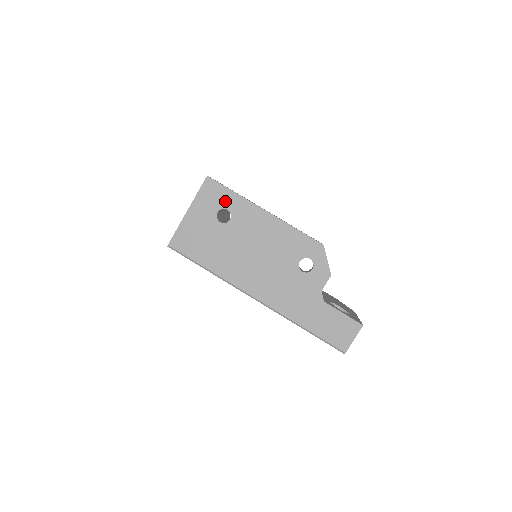
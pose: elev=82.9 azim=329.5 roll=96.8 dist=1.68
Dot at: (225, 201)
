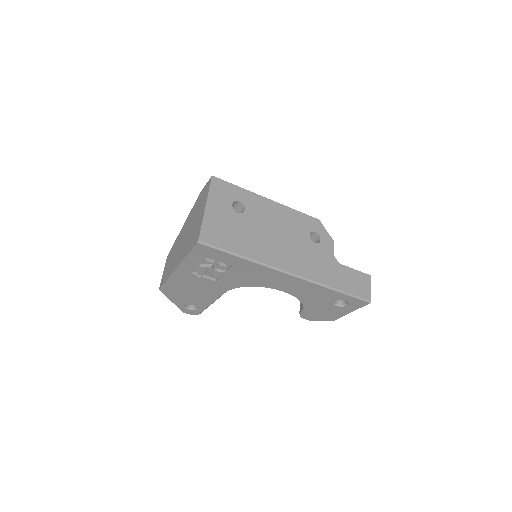
Dot at: (235, 195)
